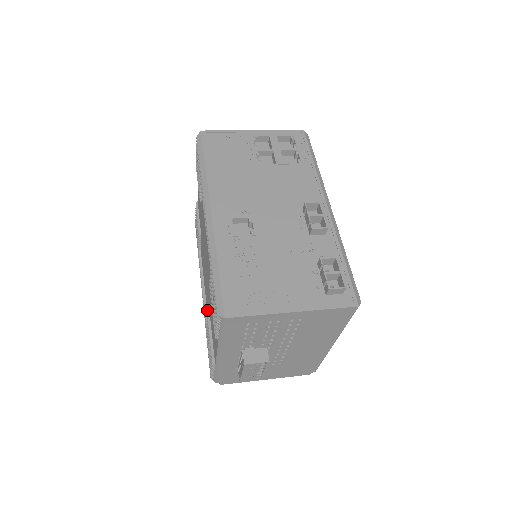
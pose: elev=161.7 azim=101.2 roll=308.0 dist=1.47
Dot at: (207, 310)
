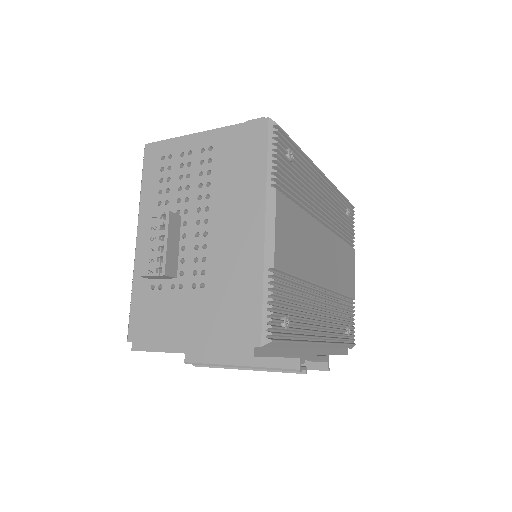
Dot at: occluded
